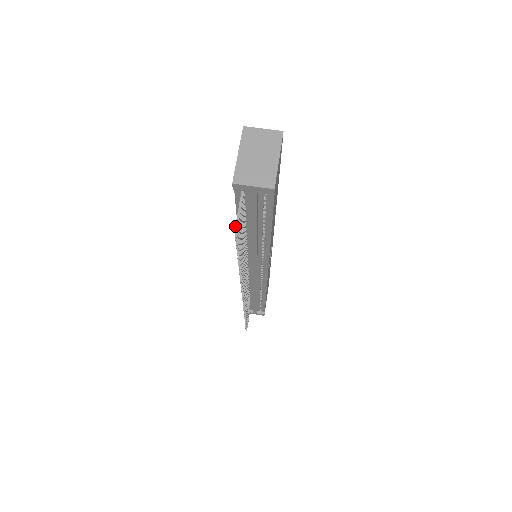
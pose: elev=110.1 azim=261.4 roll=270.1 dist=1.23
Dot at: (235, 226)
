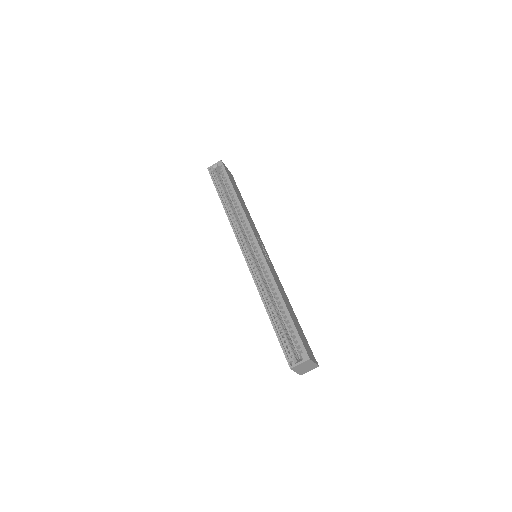
Dot at: occluded
